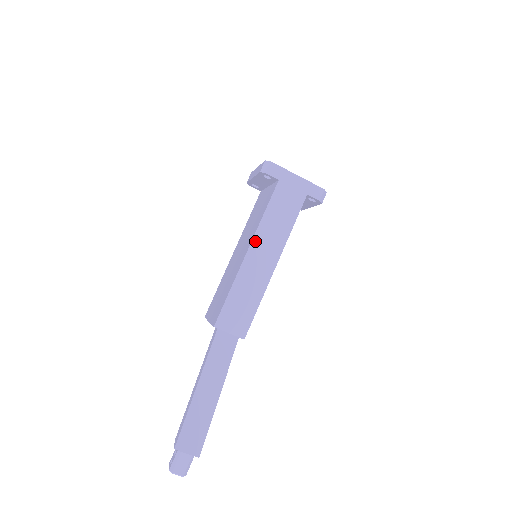
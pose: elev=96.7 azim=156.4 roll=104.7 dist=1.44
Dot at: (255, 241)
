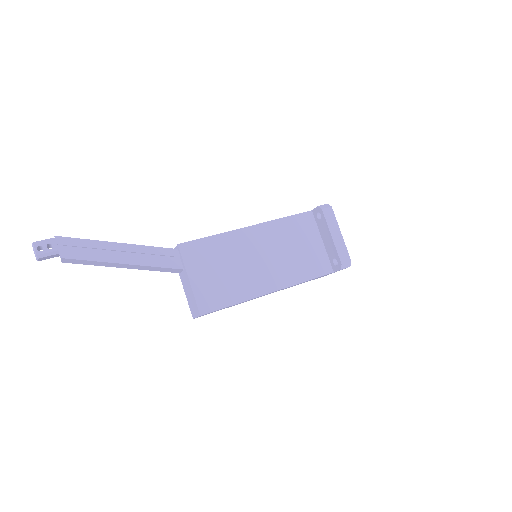
Dot at: occluded
